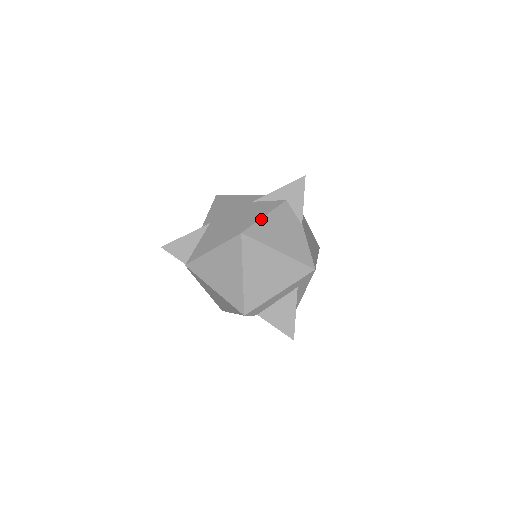
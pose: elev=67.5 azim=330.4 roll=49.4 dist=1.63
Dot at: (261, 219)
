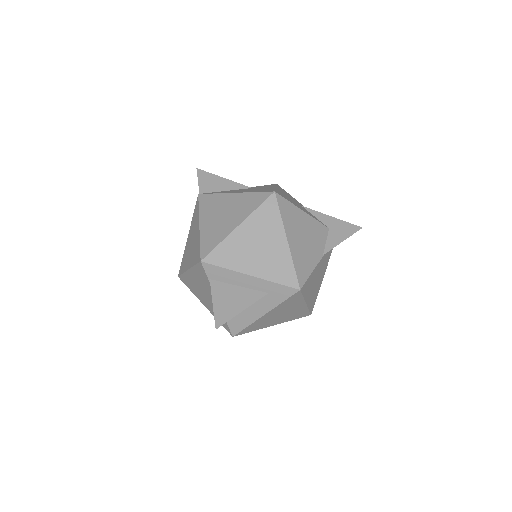
Dot at: (298, 208)
